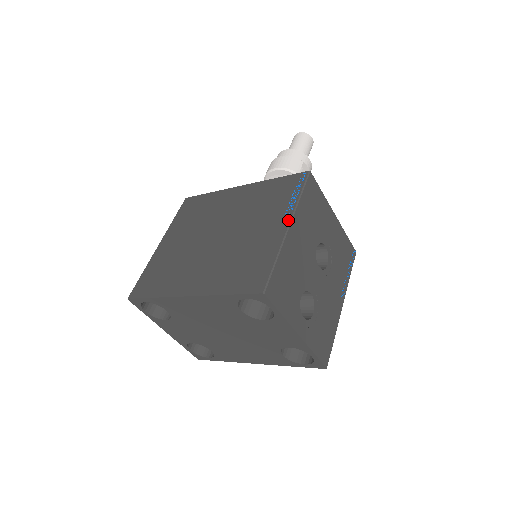
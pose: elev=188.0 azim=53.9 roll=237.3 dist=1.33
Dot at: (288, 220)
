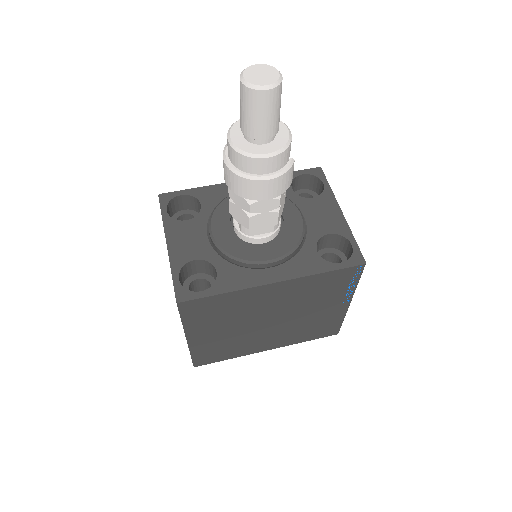
Dot at: (349, 301)
